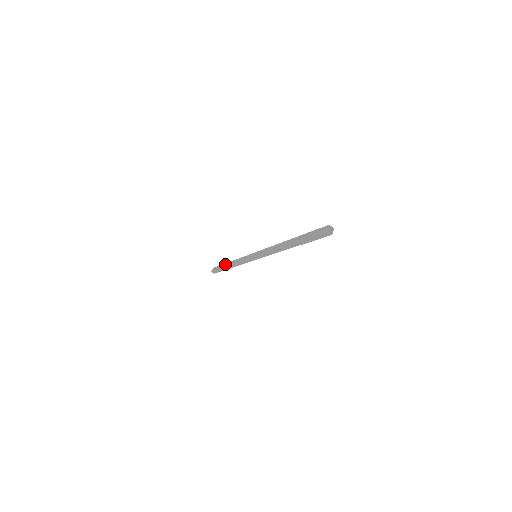
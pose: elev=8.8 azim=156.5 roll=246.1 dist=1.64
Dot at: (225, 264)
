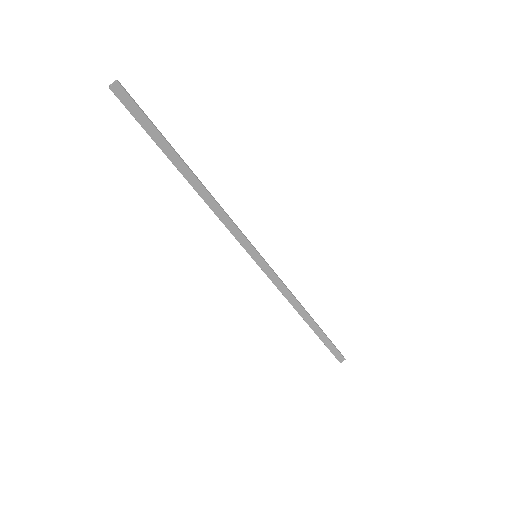
Dot at: occluded
